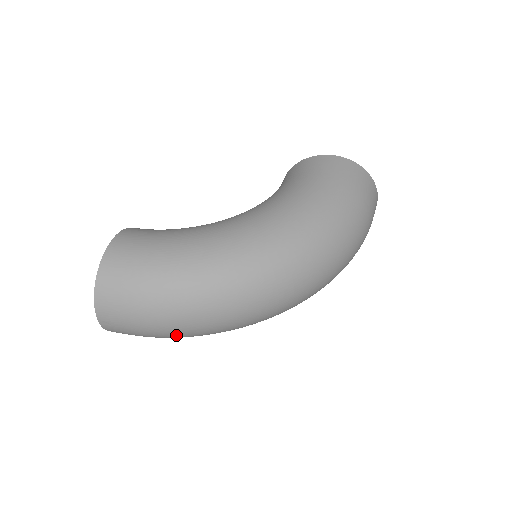
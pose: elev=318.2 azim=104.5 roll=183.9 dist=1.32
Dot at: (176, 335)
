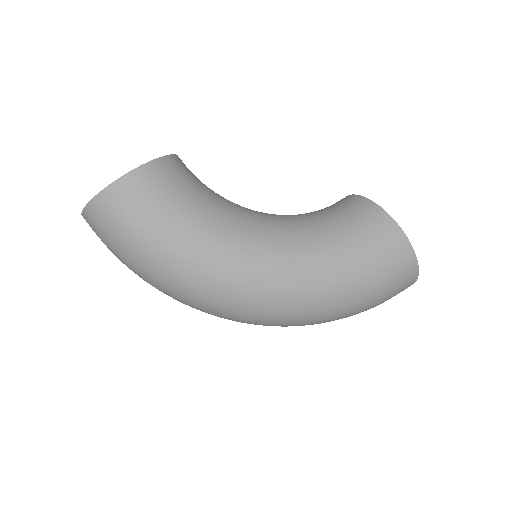
Dot at: occluded
